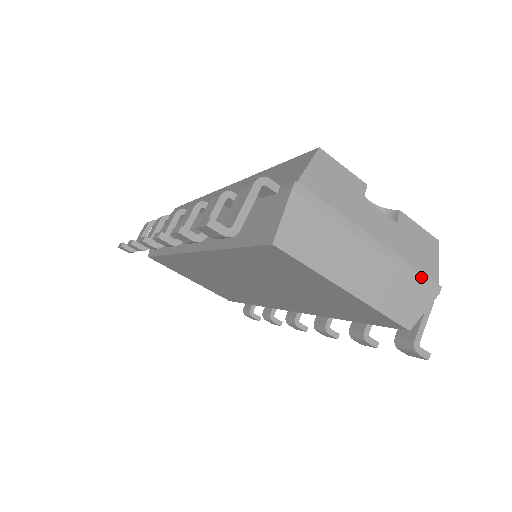
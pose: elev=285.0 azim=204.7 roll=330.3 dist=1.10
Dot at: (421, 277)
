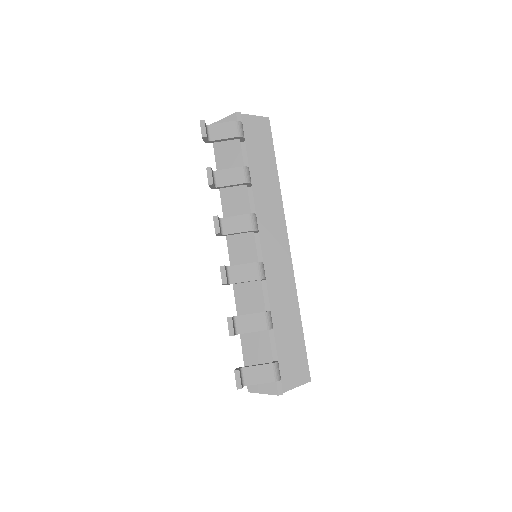
Dot at: occluded
